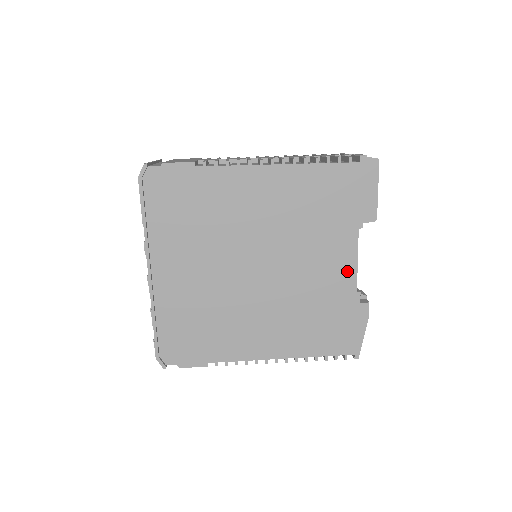
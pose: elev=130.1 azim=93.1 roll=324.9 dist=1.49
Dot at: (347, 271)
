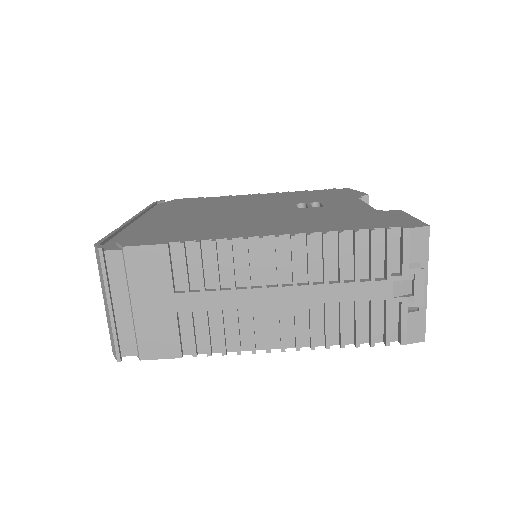
Dot at: occluded
